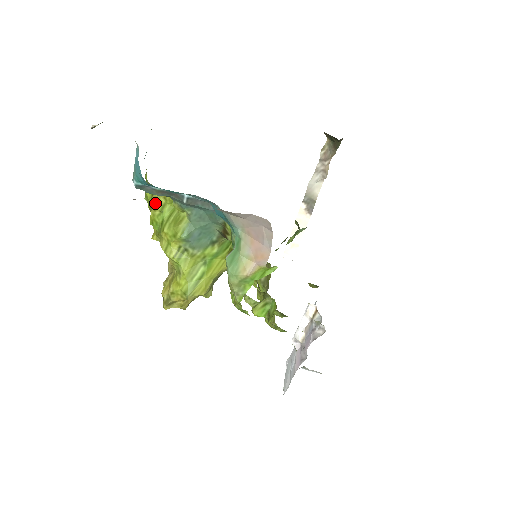
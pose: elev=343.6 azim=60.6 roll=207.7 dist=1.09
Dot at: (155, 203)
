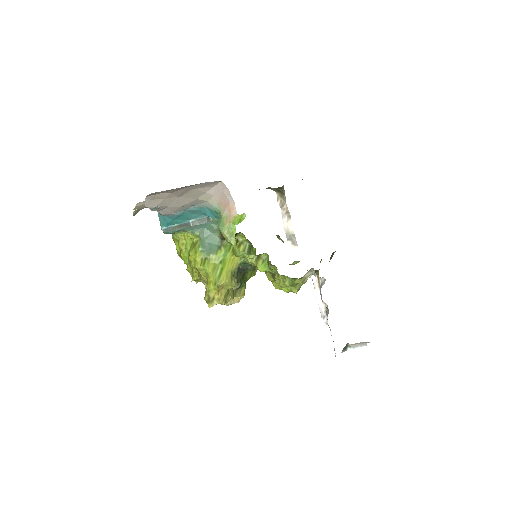
Dot at: (181, 245)
